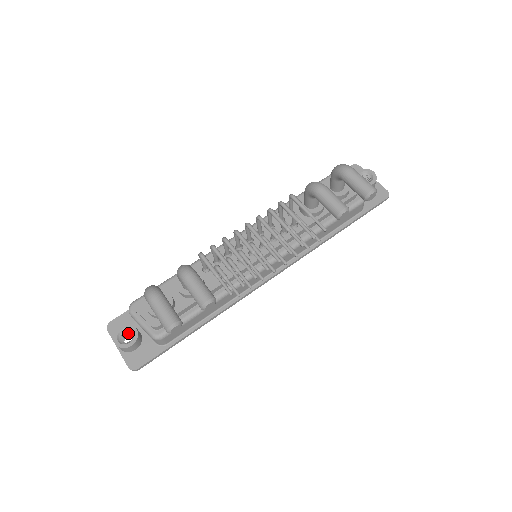
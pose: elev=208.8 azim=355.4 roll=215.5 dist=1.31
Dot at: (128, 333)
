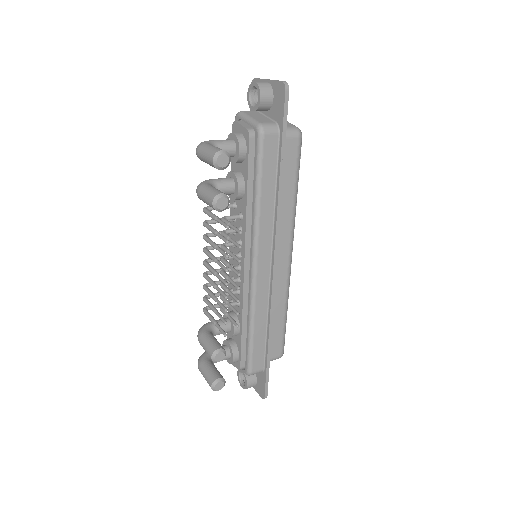
Dot at: occluded
